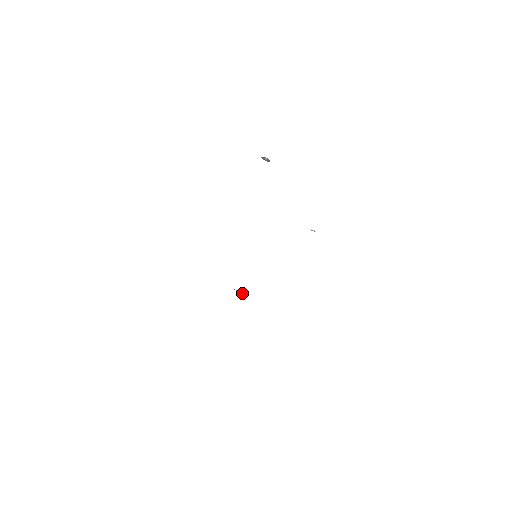
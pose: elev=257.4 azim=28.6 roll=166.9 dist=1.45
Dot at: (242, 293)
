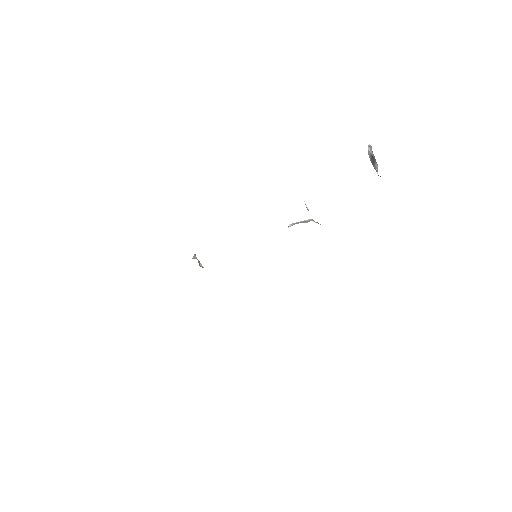
Dot at: (201, 266)
